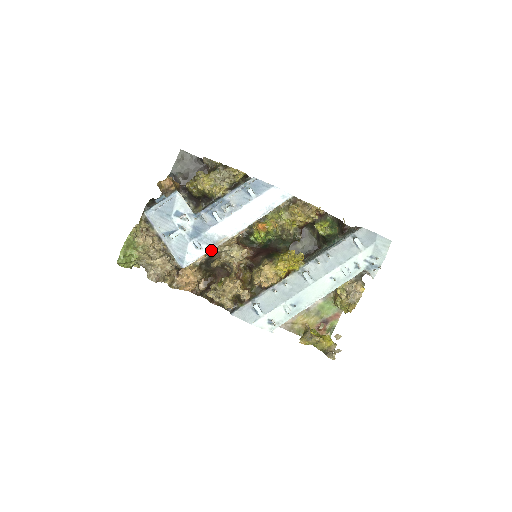
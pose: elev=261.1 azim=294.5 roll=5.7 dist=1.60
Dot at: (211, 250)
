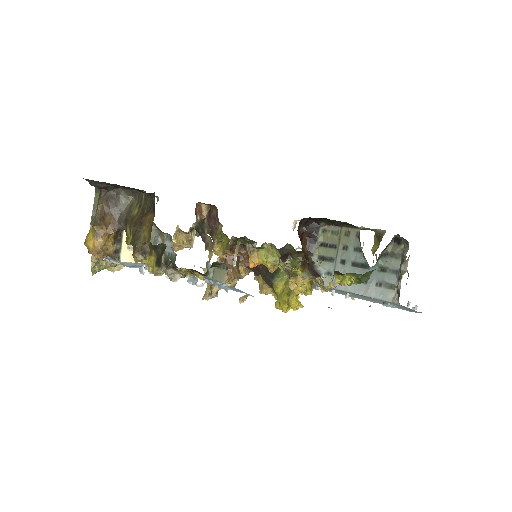
Dot at: (199, 216)
